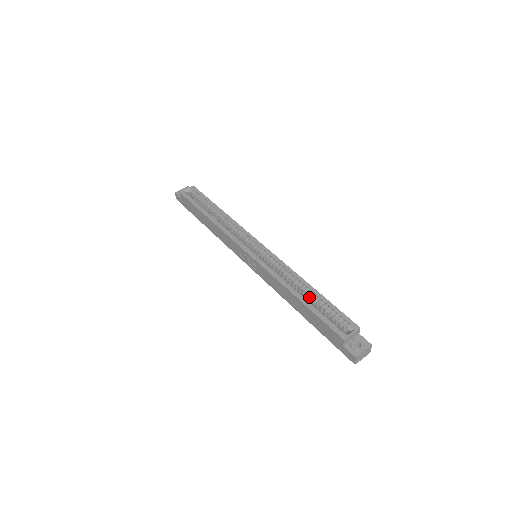
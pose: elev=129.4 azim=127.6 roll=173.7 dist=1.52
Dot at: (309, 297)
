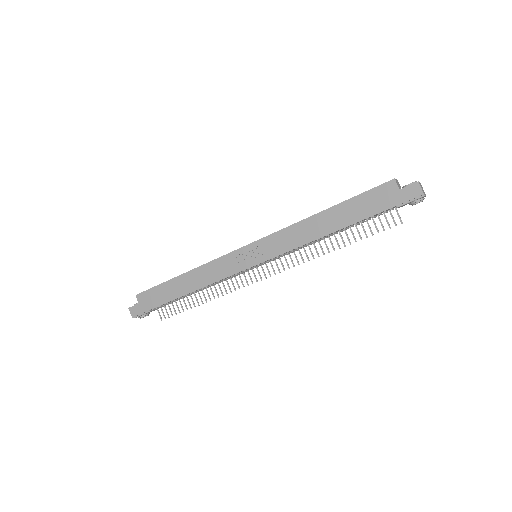
Dot at: occluded
